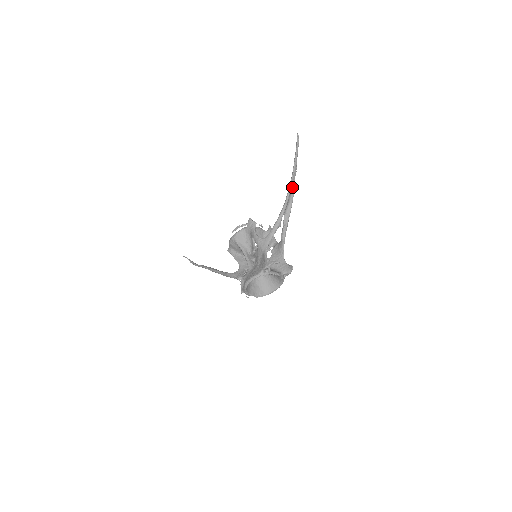
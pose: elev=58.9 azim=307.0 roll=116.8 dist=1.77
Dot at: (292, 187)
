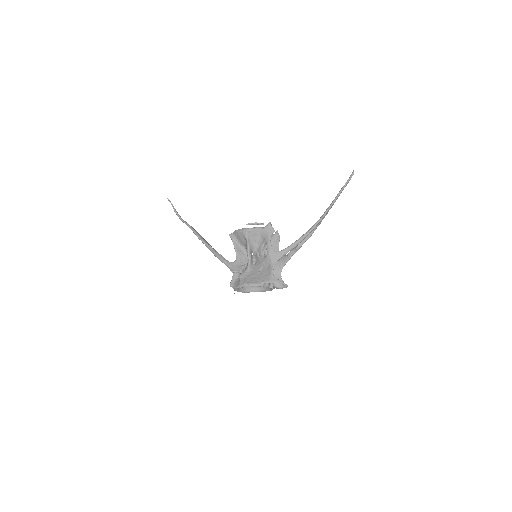
Dot at: (323, 217)
